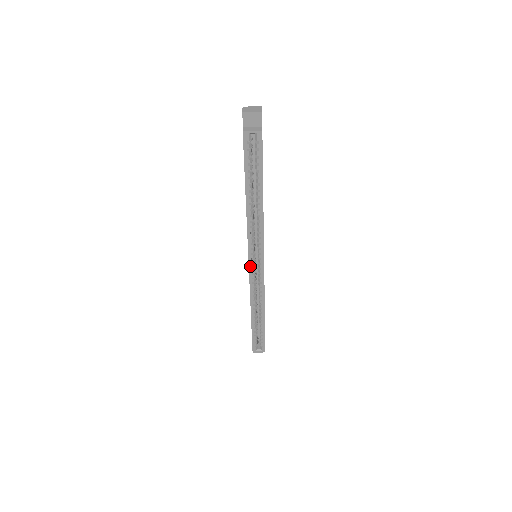
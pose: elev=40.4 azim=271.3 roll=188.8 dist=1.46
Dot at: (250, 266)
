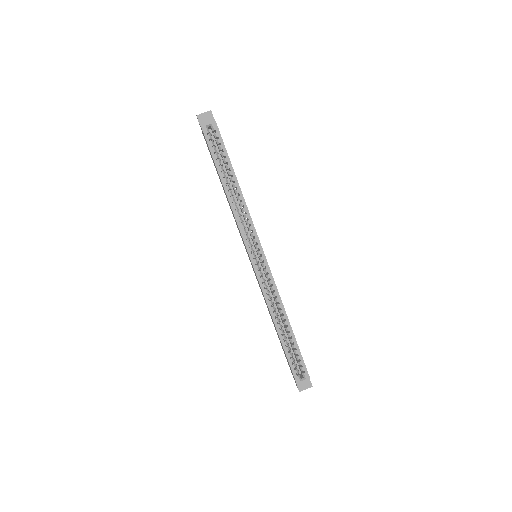
Dot at: (252, 262)
